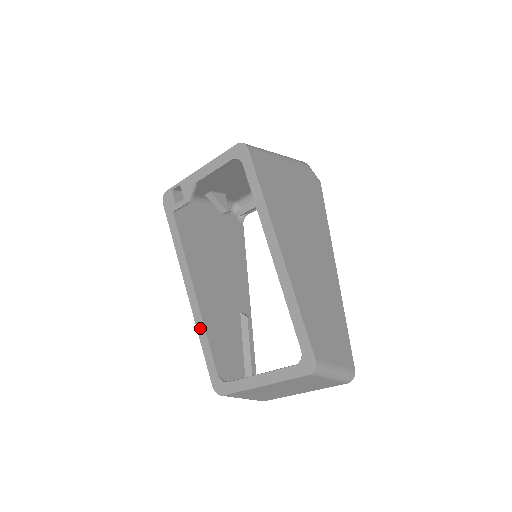
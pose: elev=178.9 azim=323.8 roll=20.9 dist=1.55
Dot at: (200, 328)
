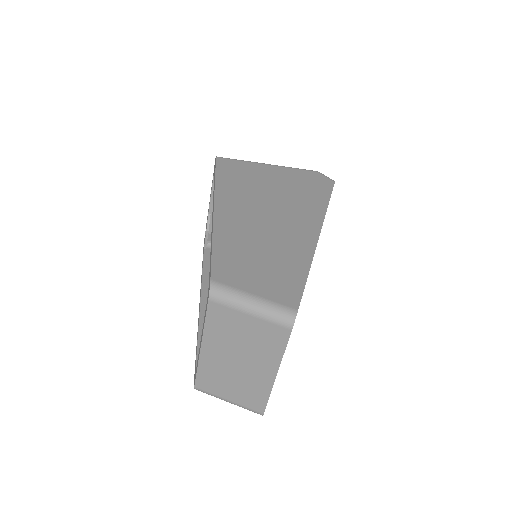
Dot at: occluded
